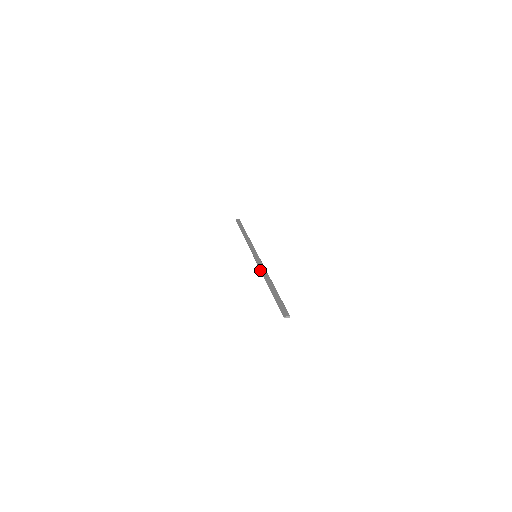
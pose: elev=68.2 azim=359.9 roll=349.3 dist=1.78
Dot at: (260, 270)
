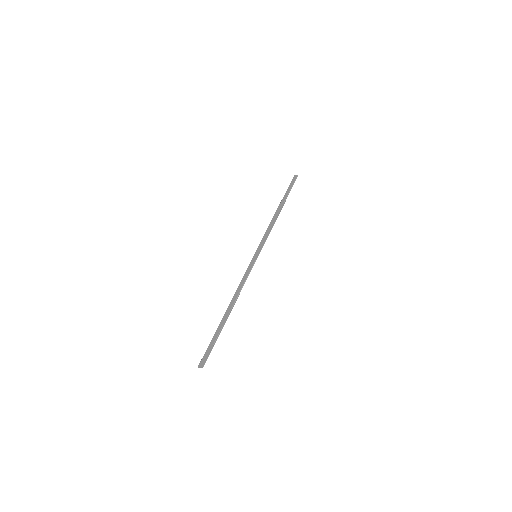
Dot at: (240, 283)
